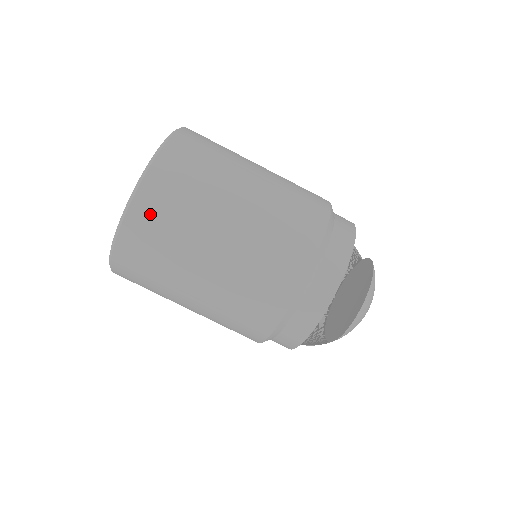
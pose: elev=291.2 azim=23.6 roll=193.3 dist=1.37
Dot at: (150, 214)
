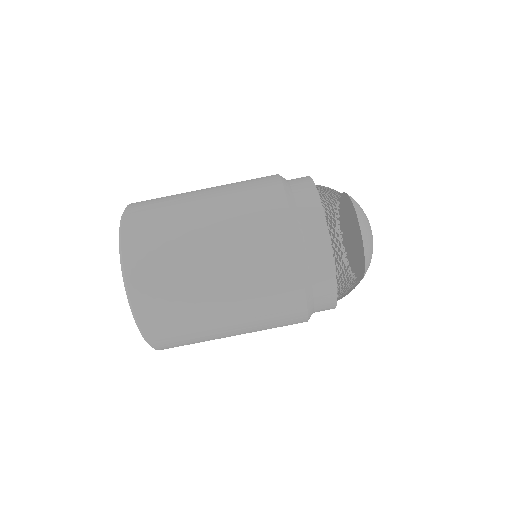
Dot at: (152, 306)
